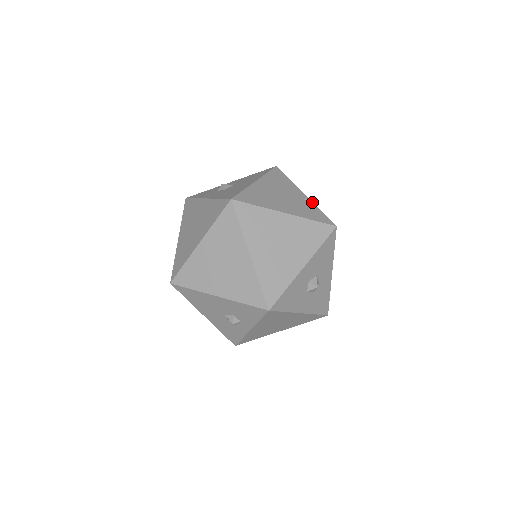
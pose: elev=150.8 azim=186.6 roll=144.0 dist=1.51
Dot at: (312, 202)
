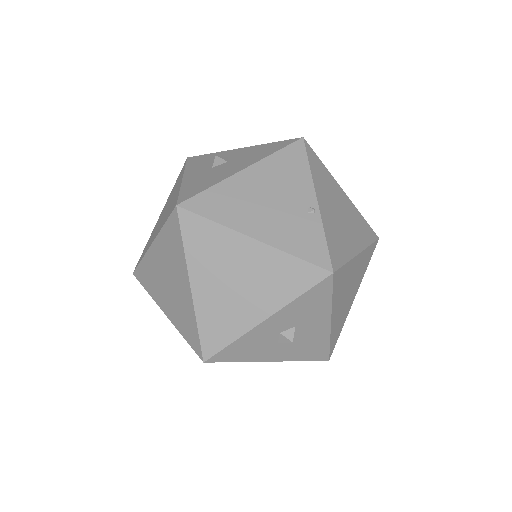
Dot at: (320, 217)
